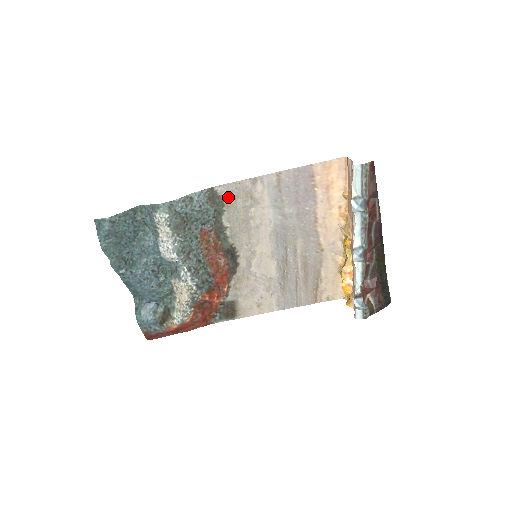
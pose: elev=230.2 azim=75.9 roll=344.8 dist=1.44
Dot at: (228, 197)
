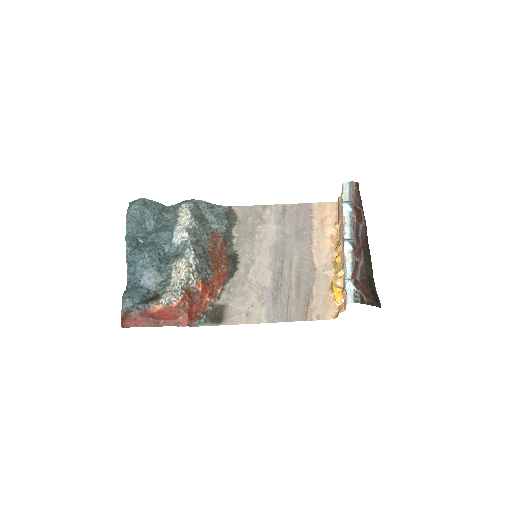
Dot at: (241, 215)
